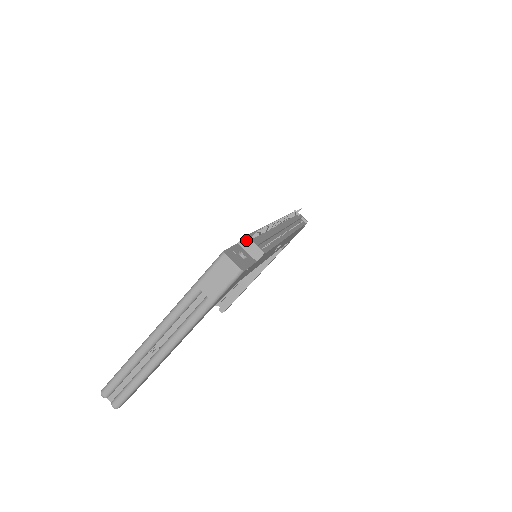
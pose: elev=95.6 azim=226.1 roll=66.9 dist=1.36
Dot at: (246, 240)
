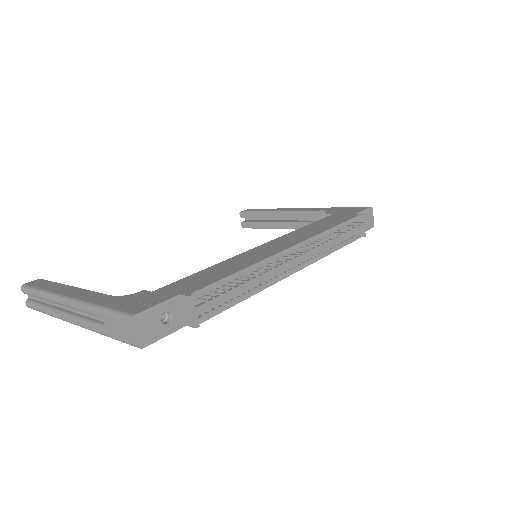
Dot at: (187, 301)
